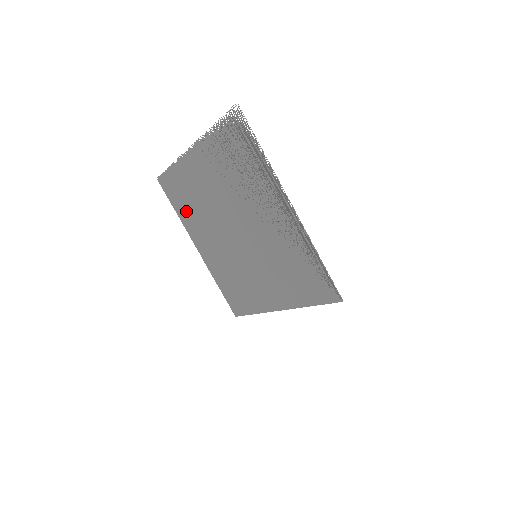
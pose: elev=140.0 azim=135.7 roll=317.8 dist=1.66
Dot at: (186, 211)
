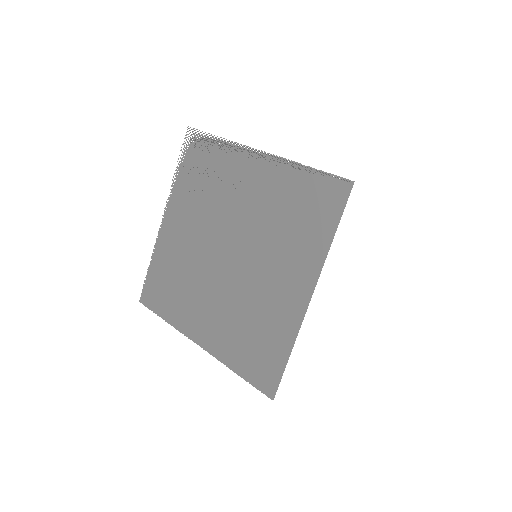
Dot at: (175, 302)
